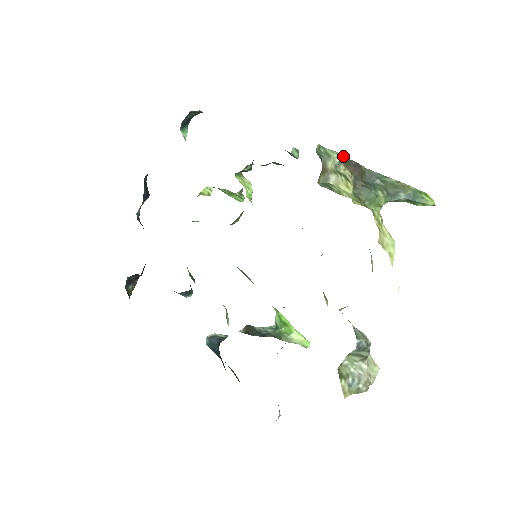
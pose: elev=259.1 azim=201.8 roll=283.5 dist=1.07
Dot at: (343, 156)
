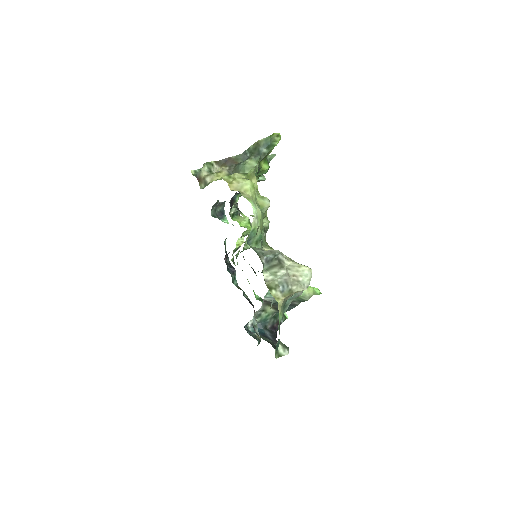
Dot at: (205, 164)
